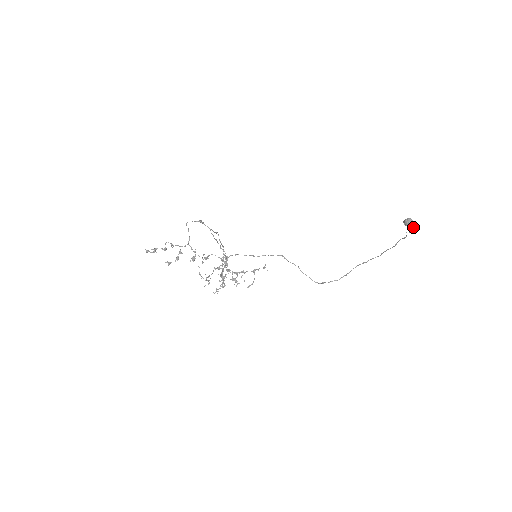
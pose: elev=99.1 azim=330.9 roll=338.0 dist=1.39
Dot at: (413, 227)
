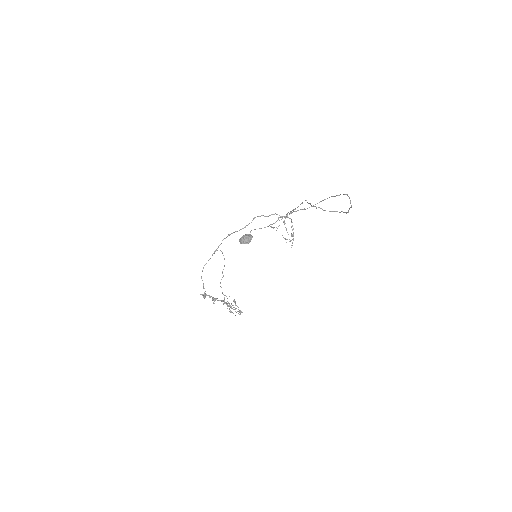
Dot at: occluded
